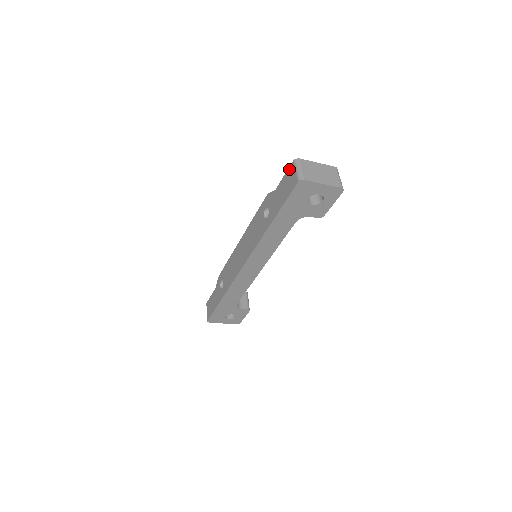
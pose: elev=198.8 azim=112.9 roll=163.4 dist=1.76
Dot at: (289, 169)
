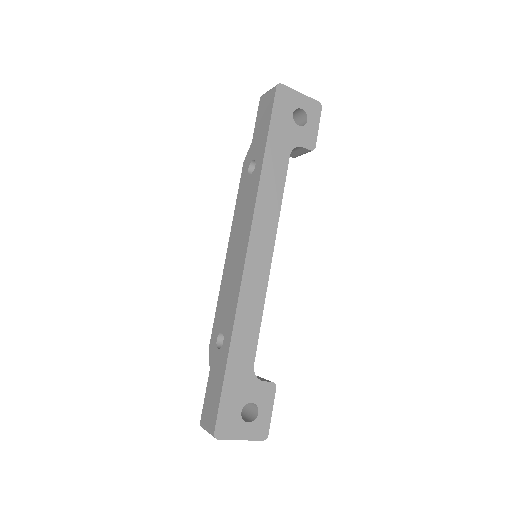
Dot at: (259, 106)
